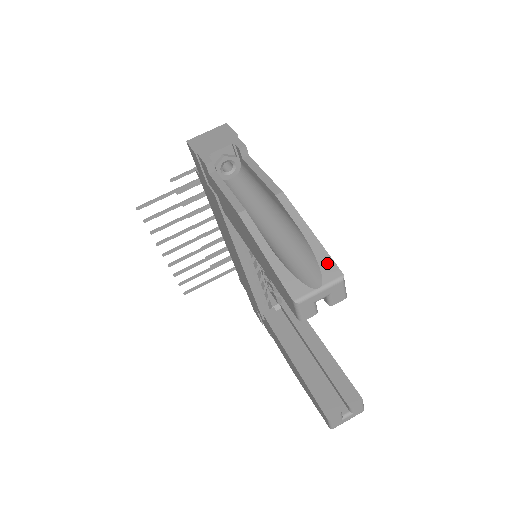
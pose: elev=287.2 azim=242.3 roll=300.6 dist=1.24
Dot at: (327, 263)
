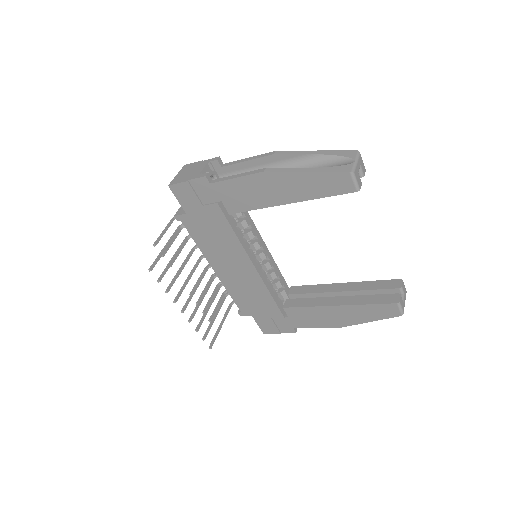
Dot at: (343, 153)
